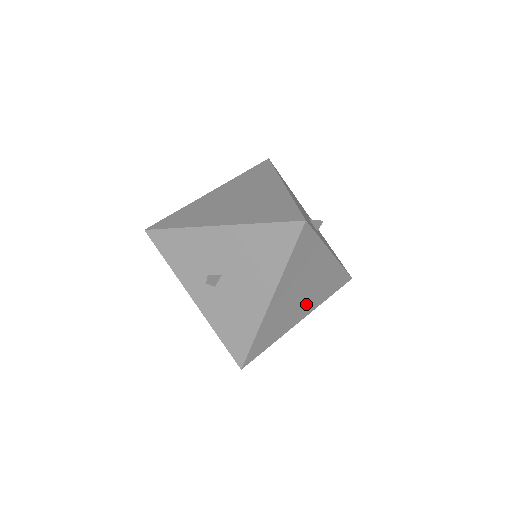
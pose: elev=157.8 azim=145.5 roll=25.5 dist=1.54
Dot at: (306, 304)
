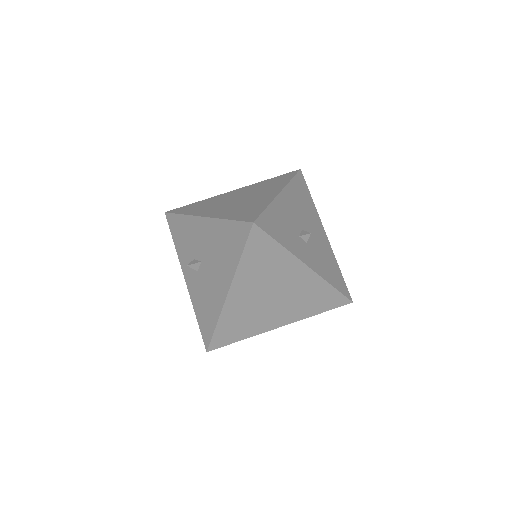
Dot at: (283, 311)
